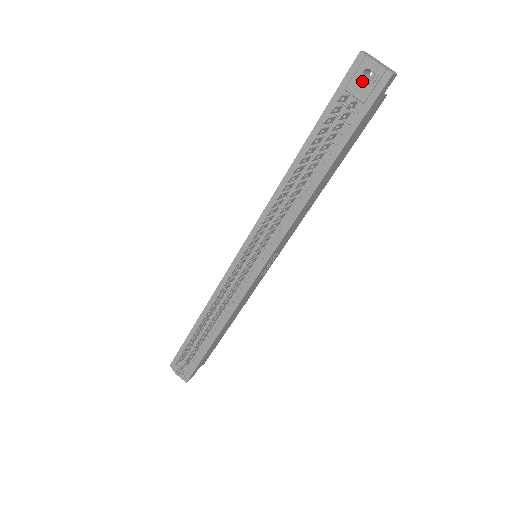
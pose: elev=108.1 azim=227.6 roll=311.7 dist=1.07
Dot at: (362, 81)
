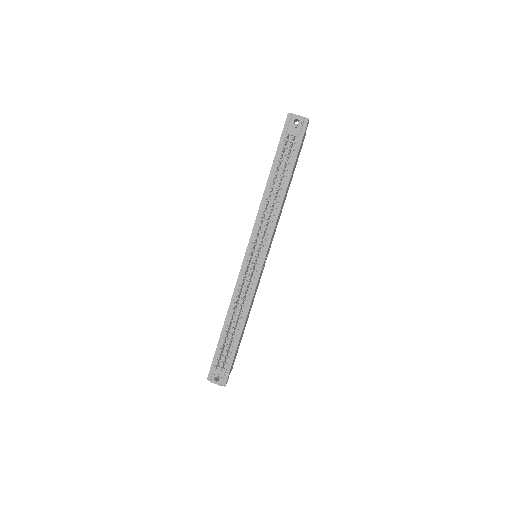
Dot at: (294, 126)
